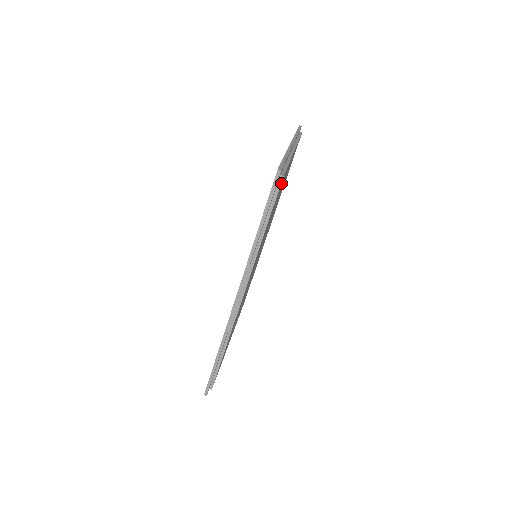
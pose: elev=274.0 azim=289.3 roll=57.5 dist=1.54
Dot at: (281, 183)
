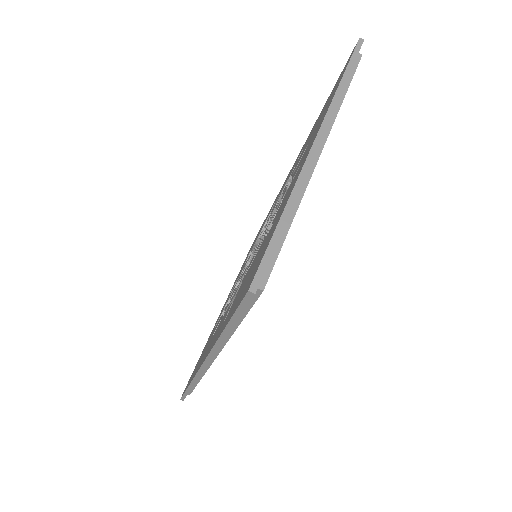
Dot at: occluded
